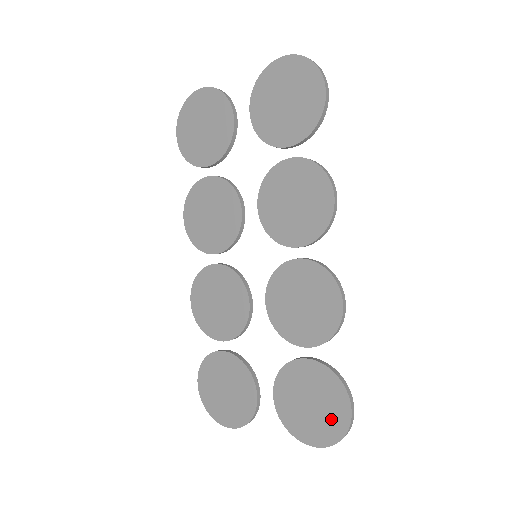
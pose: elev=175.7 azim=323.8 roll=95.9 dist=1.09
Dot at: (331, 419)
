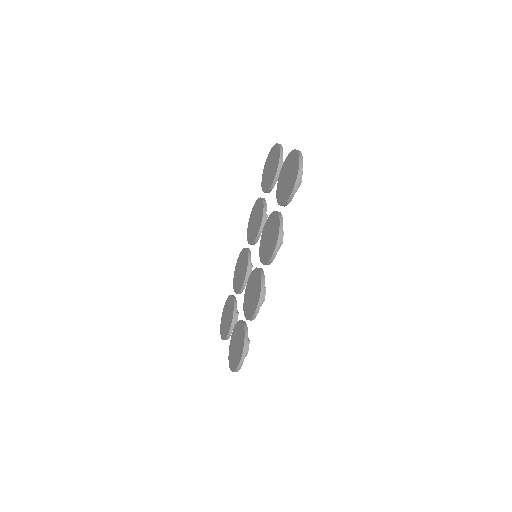
Dot at: (236, 359)
